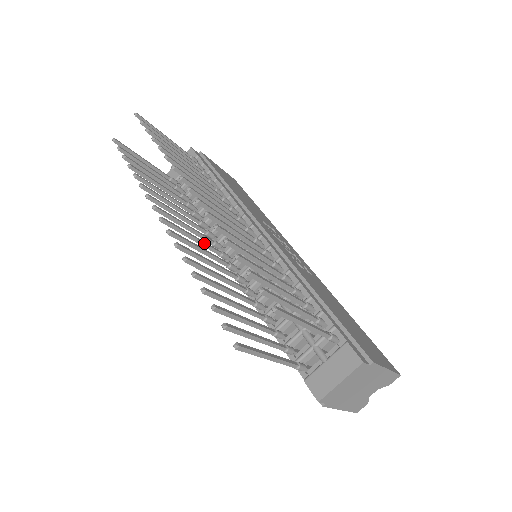
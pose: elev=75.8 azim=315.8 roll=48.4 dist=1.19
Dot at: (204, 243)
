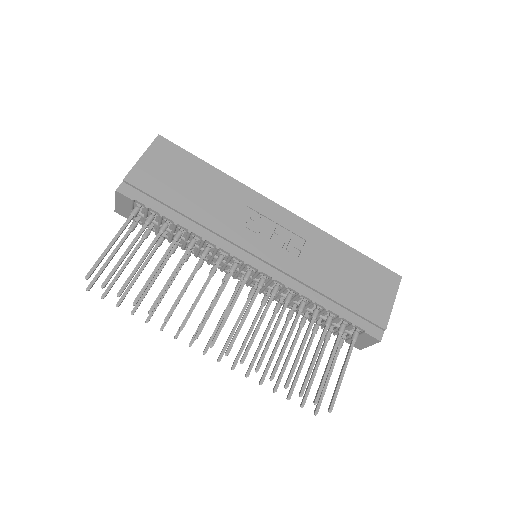
Dot at: occluded
